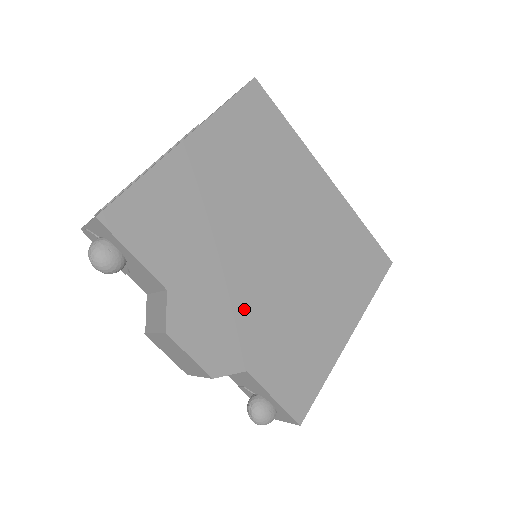
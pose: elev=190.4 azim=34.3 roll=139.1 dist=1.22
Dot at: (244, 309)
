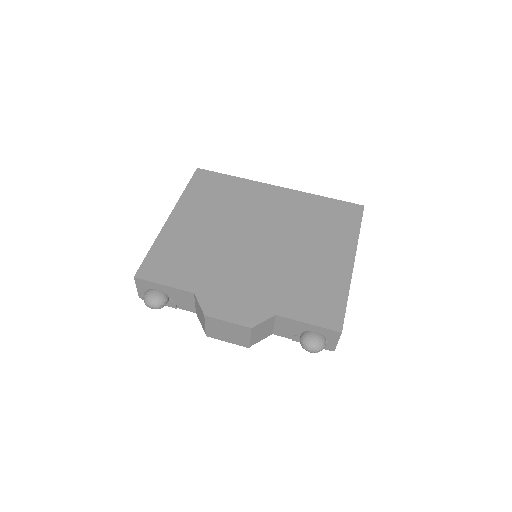
Dot at: (254, 282)
